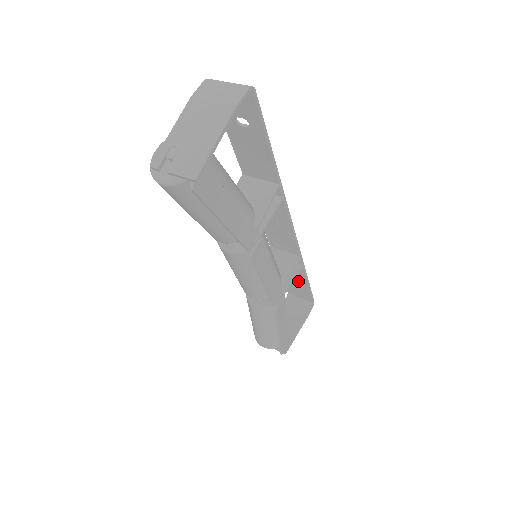
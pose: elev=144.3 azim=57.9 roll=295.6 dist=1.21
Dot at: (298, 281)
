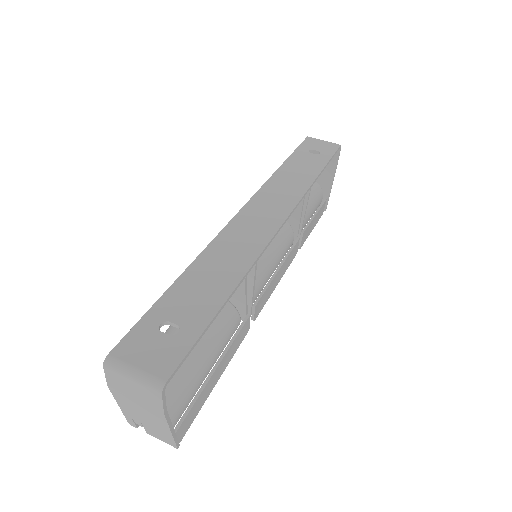
Dot at: (313, 163)
